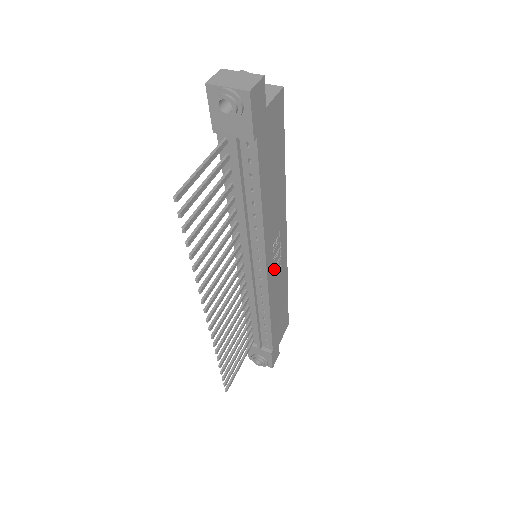
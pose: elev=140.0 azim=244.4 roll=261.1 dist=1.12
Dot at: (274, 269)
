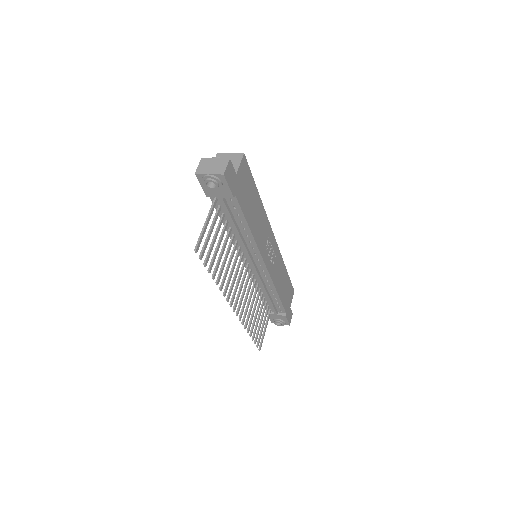
Dot at: (271, 261)
